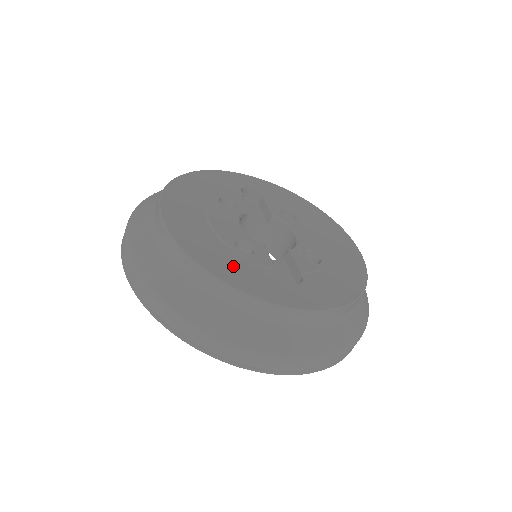
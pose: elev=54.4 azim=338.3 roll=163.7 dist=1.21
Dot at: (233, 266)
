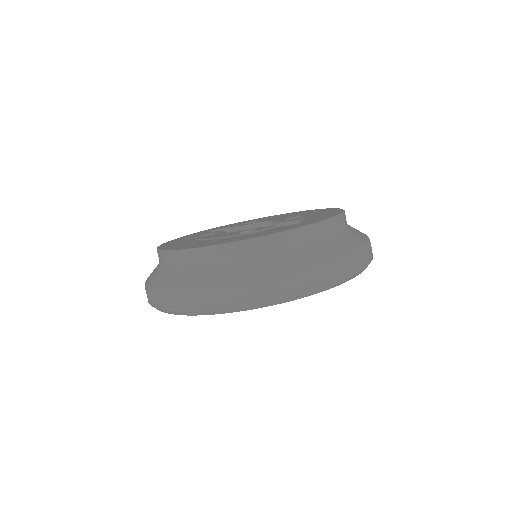
Dot at: (252, 235)
